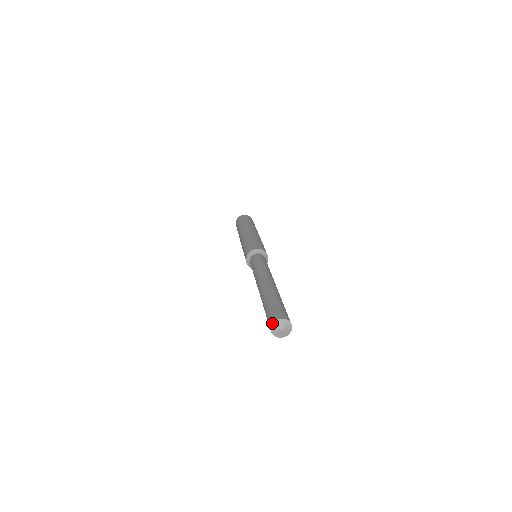
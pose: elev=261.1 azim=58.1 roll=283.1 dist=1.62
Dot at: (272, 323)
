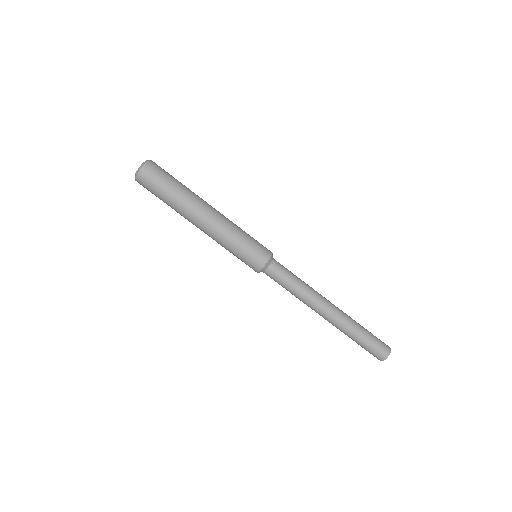
Dot at: occluded
